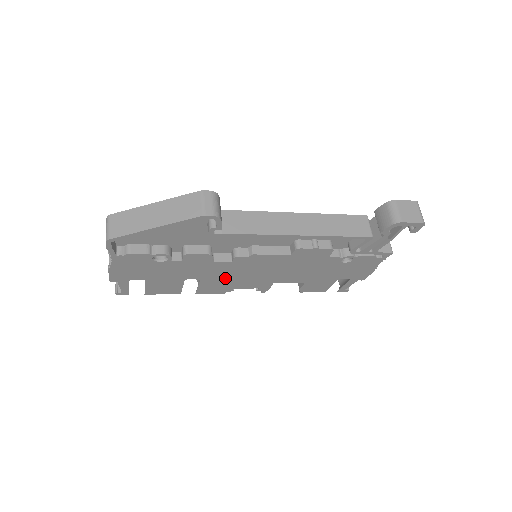
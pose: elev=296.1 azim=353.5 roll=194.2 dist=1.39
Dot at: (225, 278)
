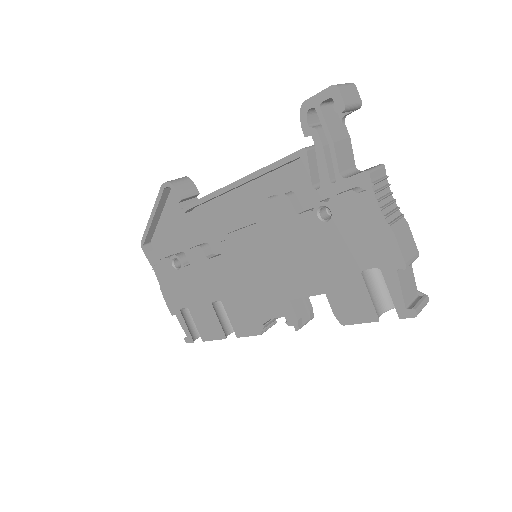
Dot at: (238, 294)
